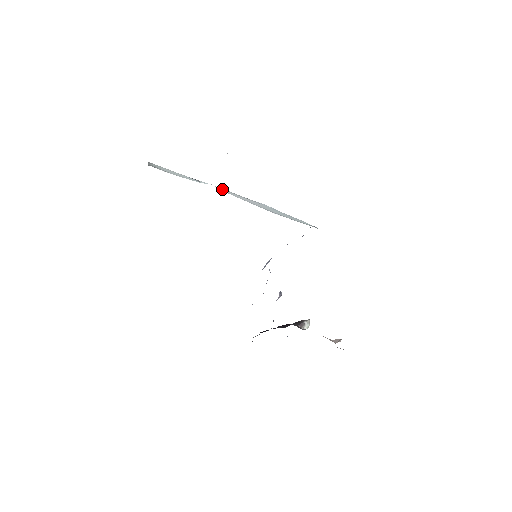
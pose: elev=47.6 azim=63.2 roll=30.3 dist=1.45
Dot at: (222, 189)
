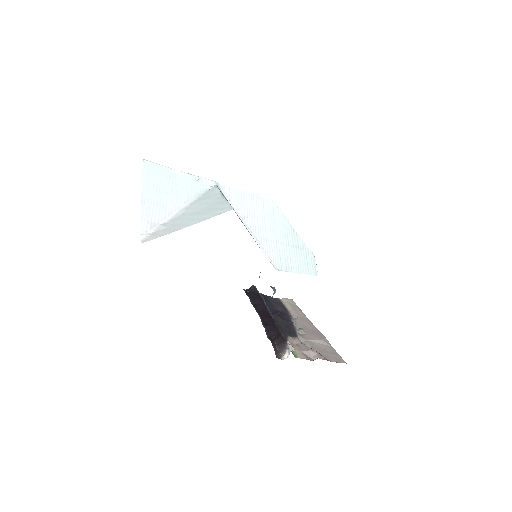
Dot at: (227, 189)
